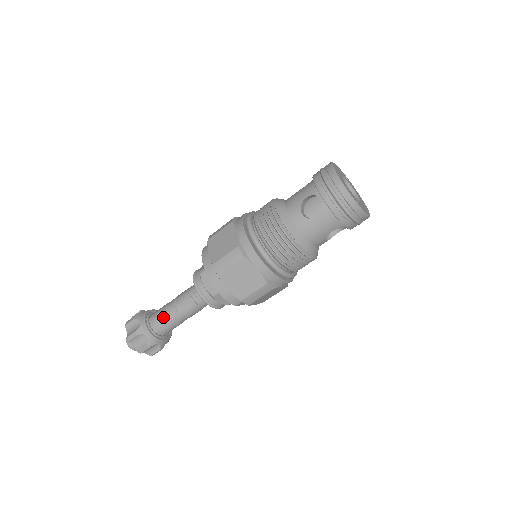
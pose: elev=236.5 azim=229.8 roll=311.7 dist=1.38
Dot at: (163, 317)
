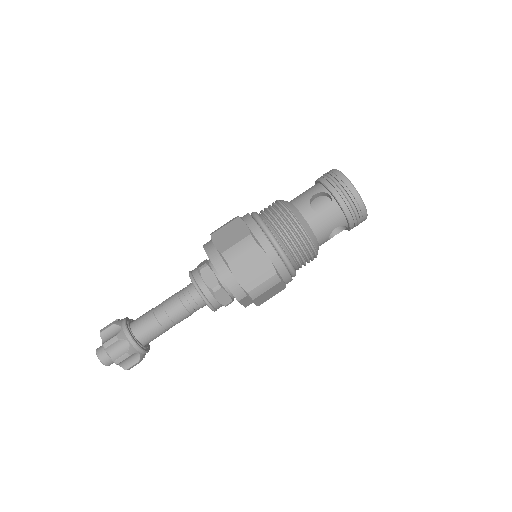
Dot at: (149, 321)
